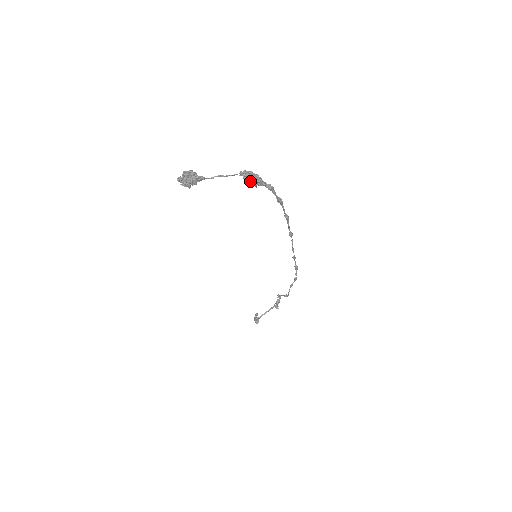
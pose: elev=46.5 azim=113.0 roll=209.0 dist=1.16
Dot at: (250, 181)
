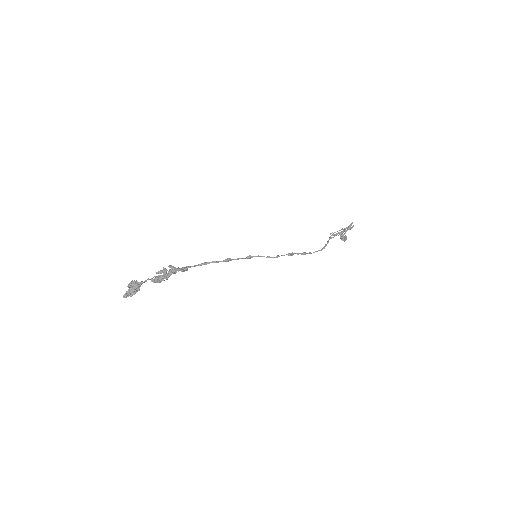
Dot at: occluded
